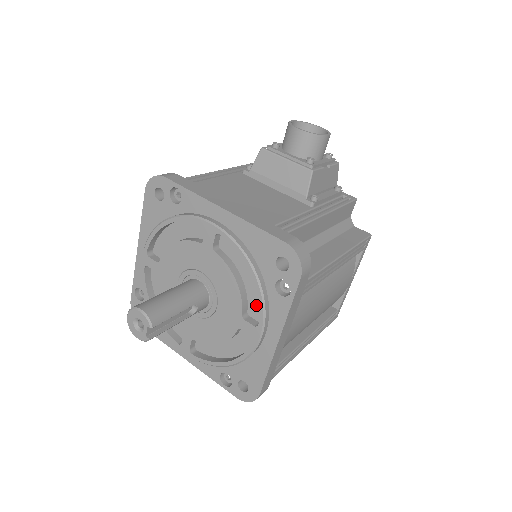
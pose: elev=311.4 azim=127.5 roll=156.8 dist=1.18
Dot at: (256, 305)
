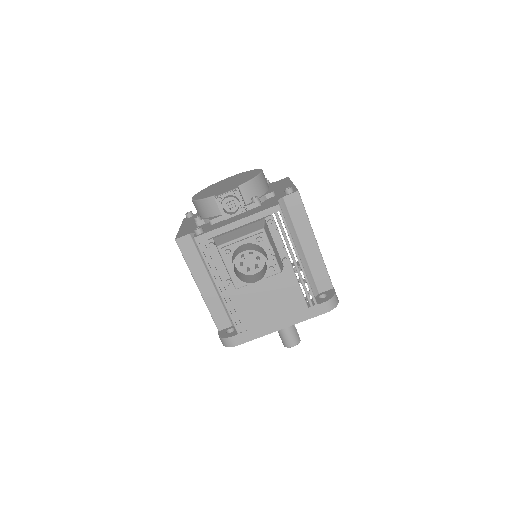
Dot at: occluded
